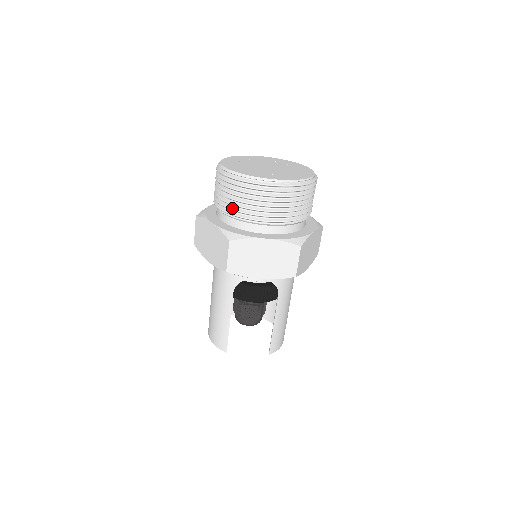
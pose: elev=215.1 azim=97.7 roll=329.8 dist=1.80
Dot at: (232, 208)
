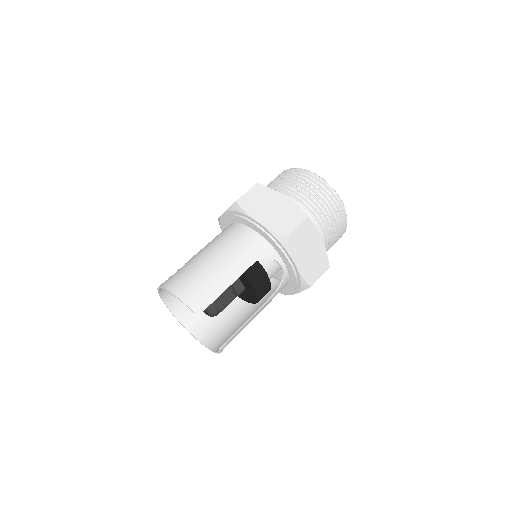
Dot at: (309, 200)
